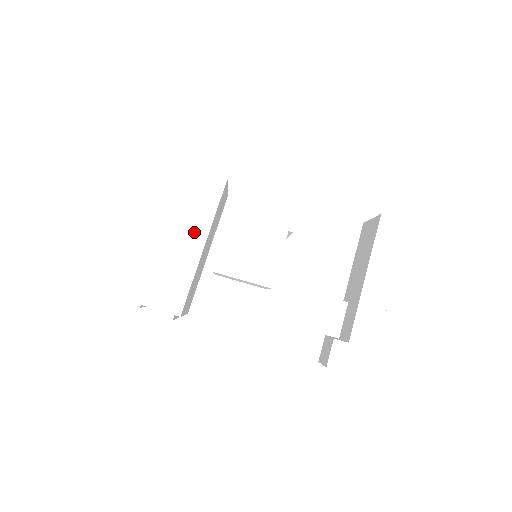
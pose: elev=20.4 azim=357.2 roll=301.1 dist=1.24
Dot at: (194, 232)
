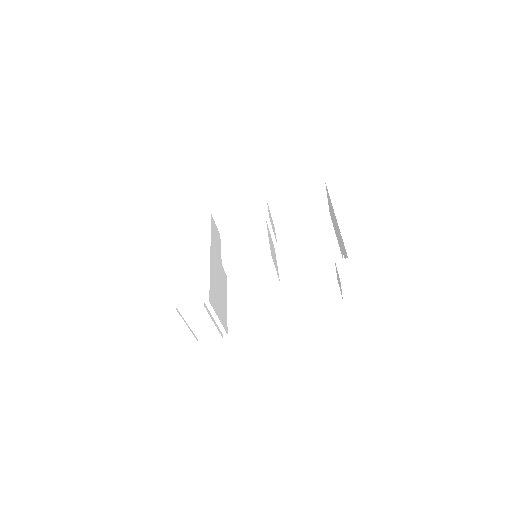
Dot at: (200, 250)
